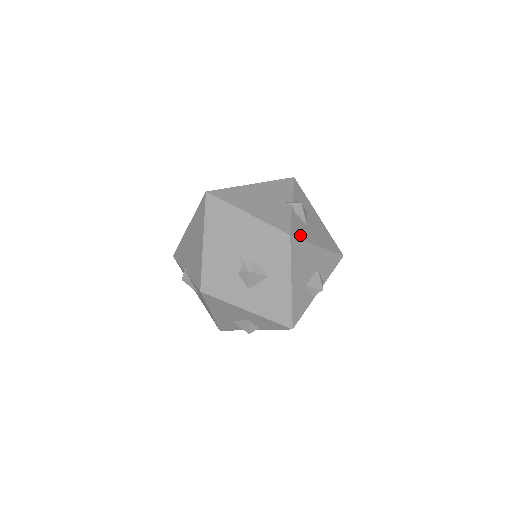
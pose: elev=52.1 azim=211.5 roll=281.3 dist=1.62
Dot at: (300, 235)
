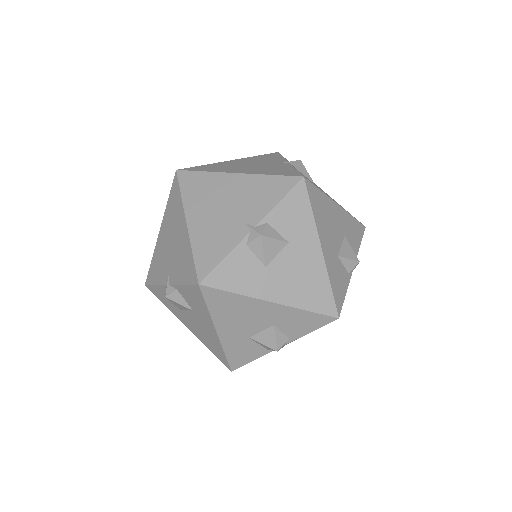
Dot at: (228, 284)
